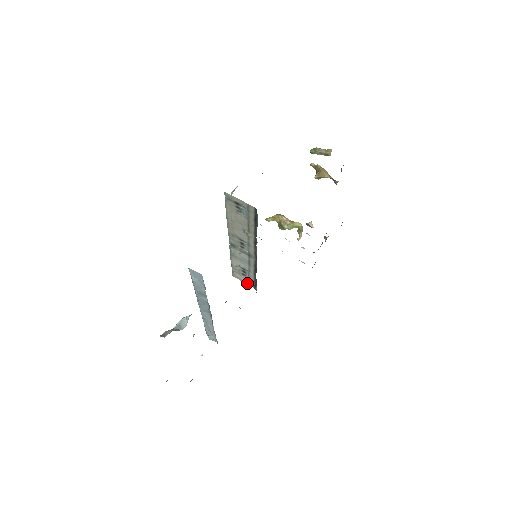
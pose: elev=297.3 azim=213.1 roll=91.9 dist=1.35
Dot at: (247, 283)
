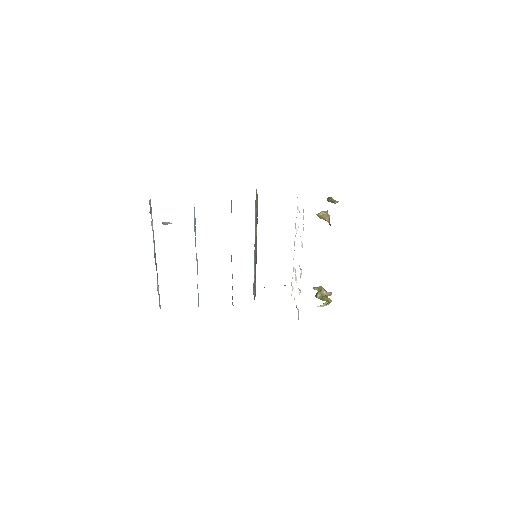
Dot at: occluded
